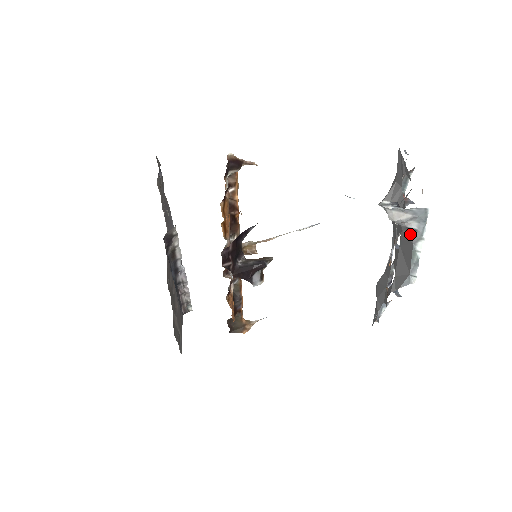
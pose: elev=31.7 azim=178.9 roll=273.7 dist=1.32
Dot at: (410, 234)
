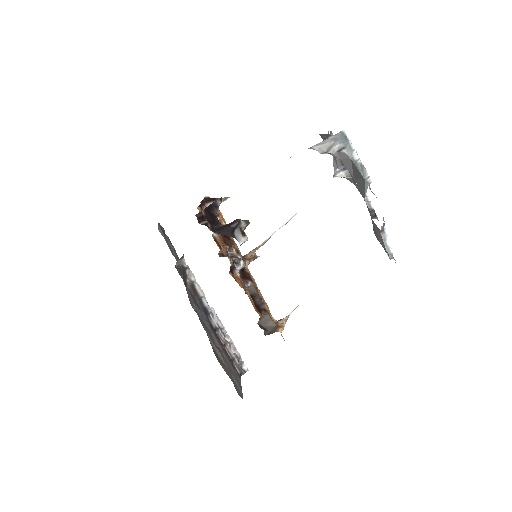
Dot at: (343, 154)
